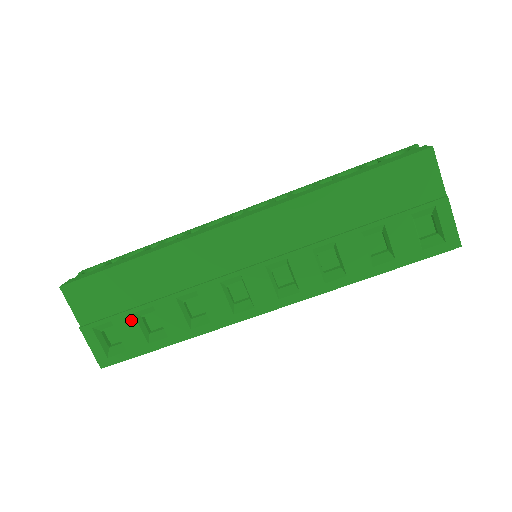
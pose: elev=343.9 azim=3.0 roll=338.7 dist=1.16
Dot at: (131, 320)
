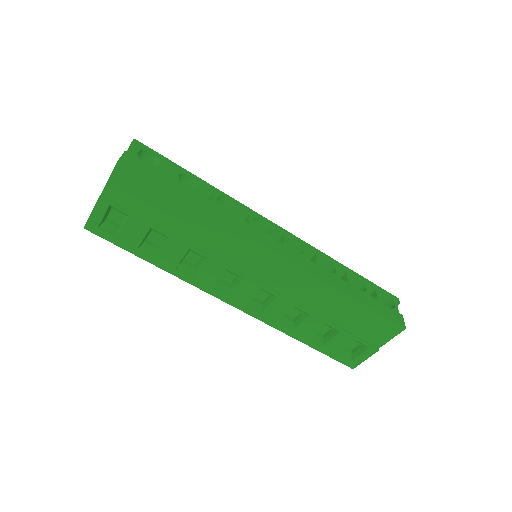
Dot at: (144, 229)
